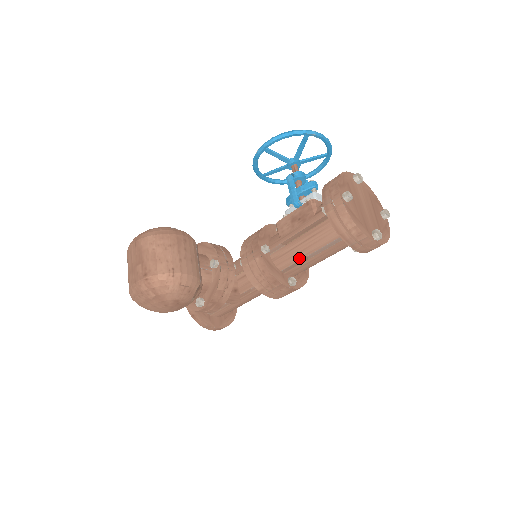
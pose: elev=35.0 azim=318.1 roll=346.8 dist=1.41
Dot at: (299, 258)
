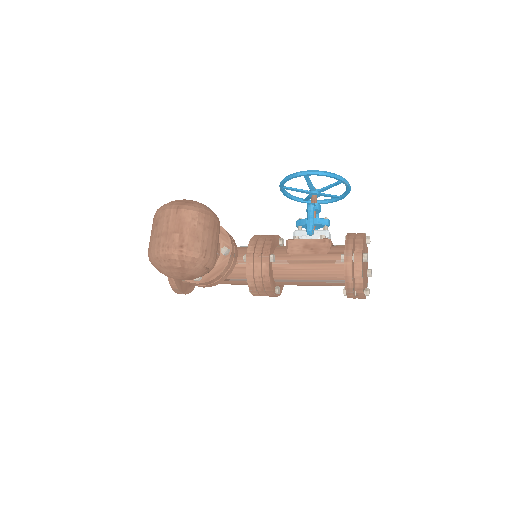
Dot at: (297, 278)
